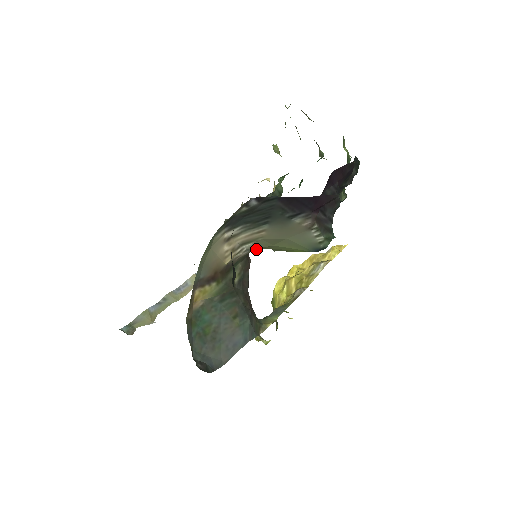
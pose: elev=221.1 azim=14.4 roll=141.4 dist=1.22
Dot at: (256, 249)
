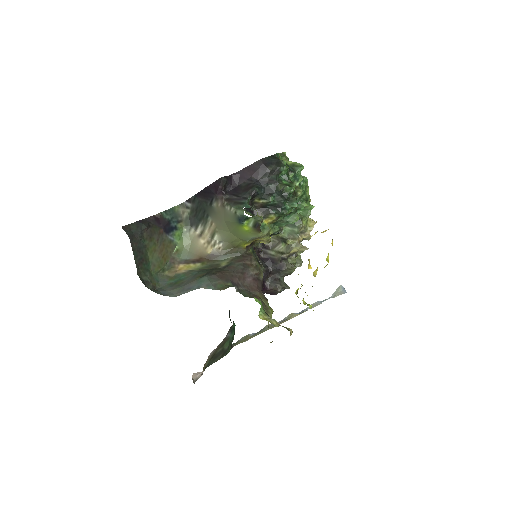
Dot at: (229, 241)
